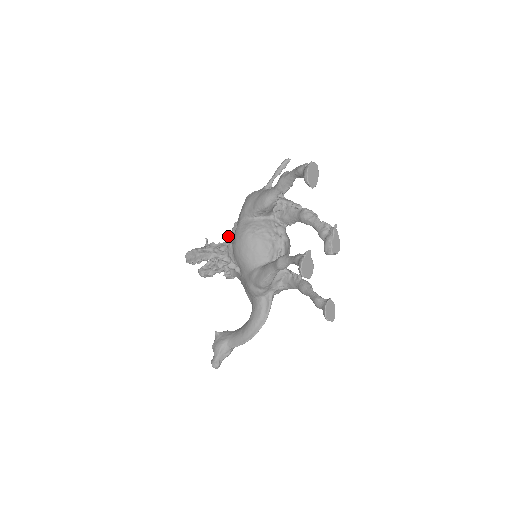
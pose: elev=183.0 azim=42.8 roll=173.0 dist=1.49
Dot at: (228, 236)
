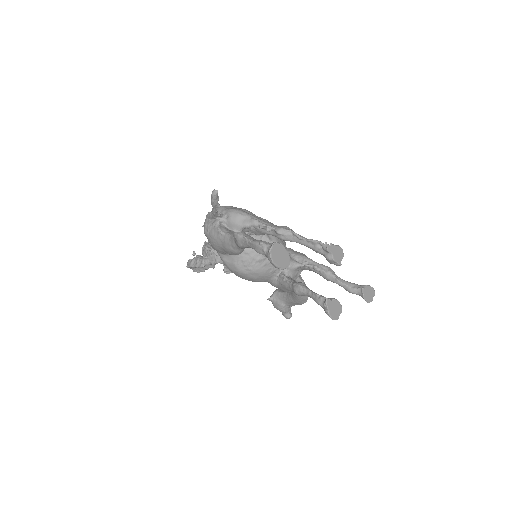
Dot at: (213, 249)
